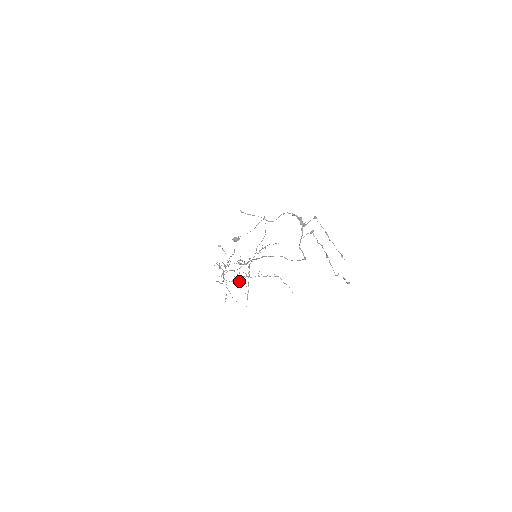
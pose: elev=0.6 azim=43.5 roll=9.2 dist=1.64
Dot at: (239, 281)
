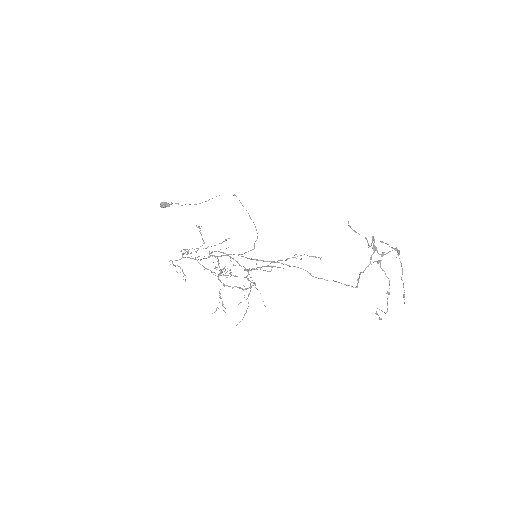
Dot at: (245, 289)
